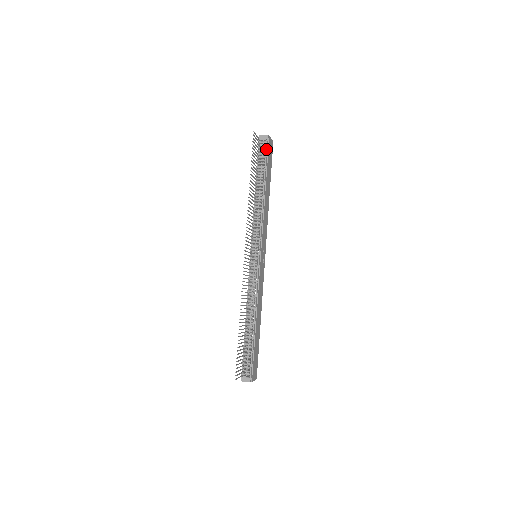
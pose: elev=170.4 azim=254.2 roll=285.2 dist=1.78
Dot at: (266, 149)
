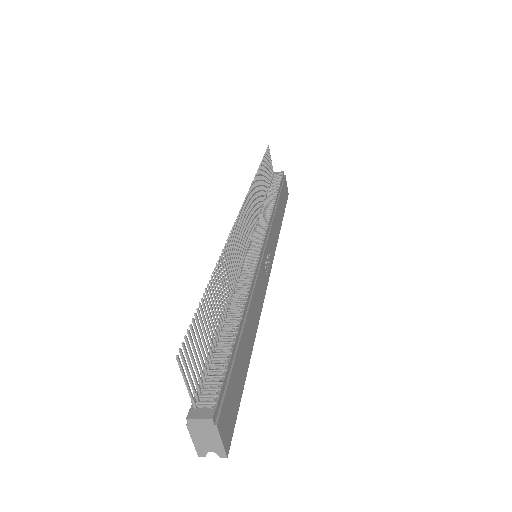
Dot at: (281, 178)
